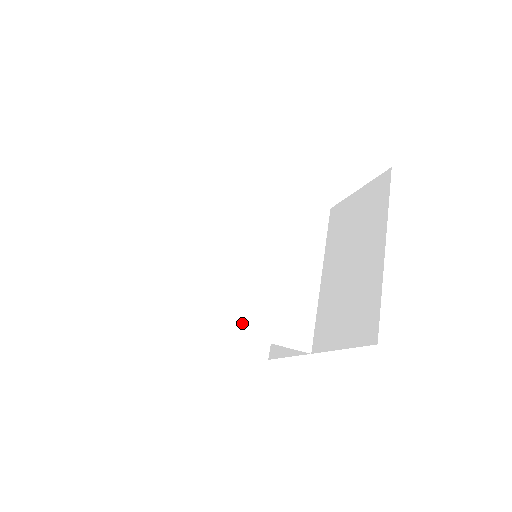
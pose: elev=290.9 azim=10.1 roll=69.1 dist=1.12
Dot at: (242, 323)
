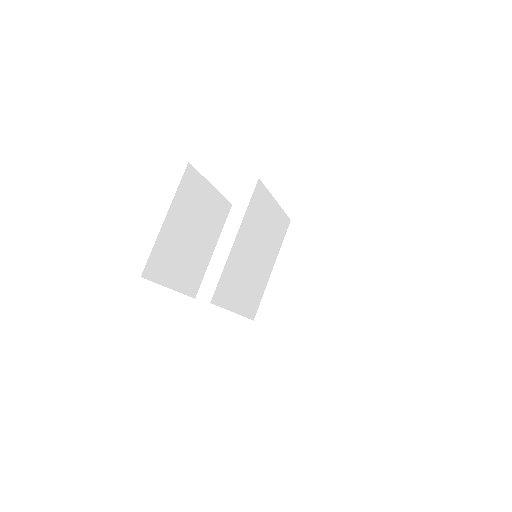
Dot at: (237, 304)
